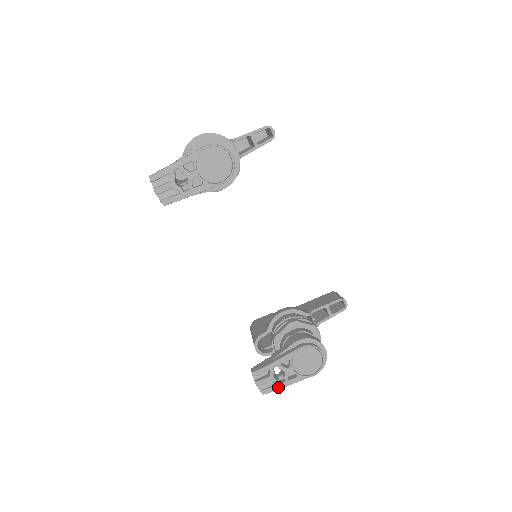
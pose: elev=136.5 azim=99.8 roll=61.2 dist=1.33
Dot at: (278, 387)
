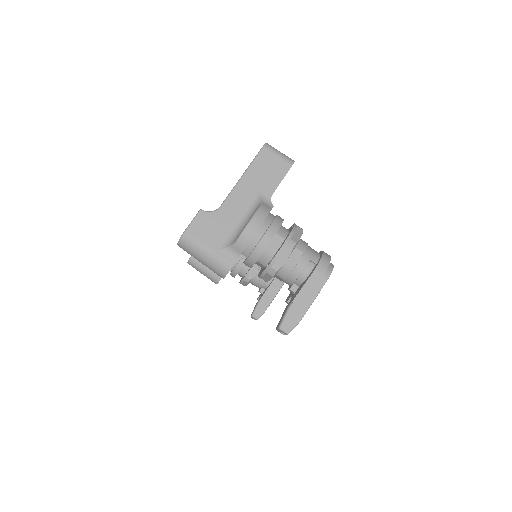
Dot at: occluded
